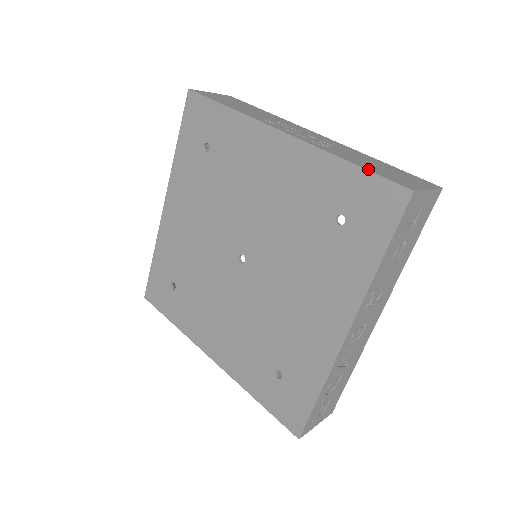
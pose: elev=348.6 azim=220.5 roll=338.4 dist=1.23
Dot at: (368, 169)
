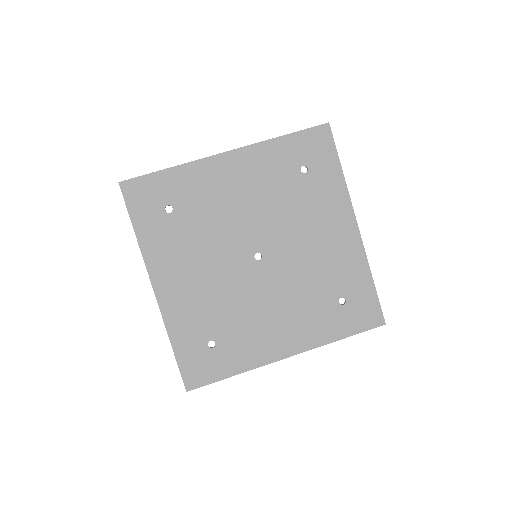
Dot at: (297, 132)
